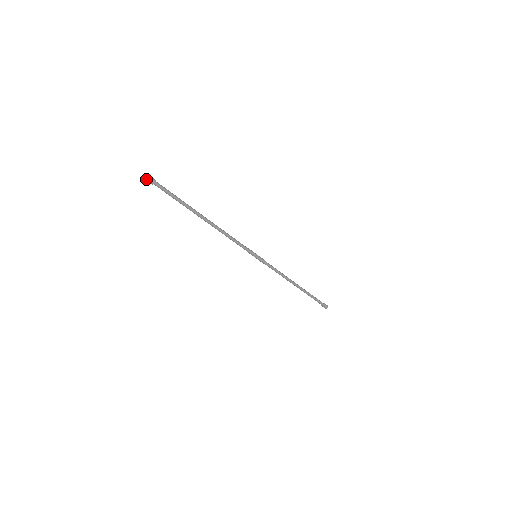
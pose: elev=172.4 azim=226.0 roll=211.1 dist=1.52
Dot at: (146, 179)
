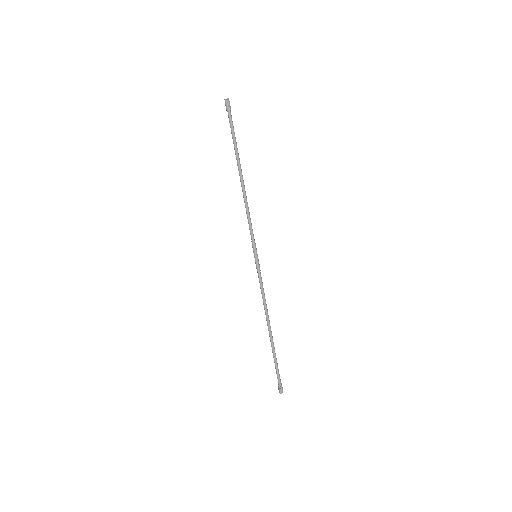
Dot at: (227, 101)
